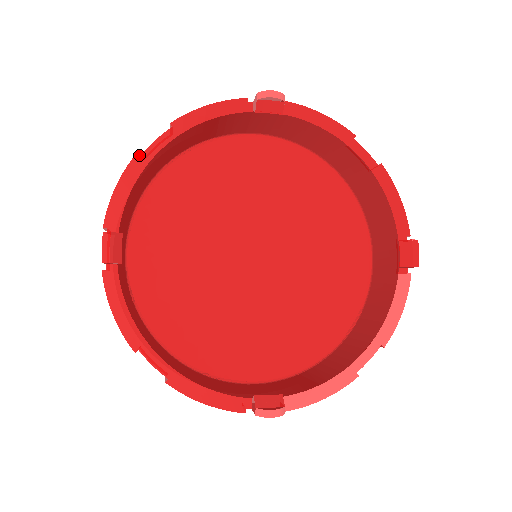
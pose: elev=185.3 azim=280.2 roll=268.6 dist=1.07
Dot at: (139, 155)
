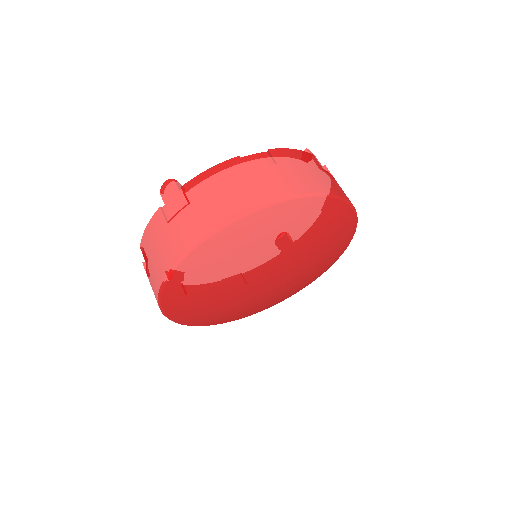
Dot at: occluded
